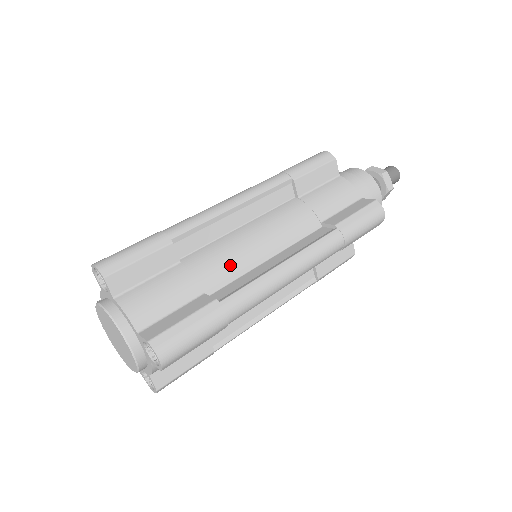
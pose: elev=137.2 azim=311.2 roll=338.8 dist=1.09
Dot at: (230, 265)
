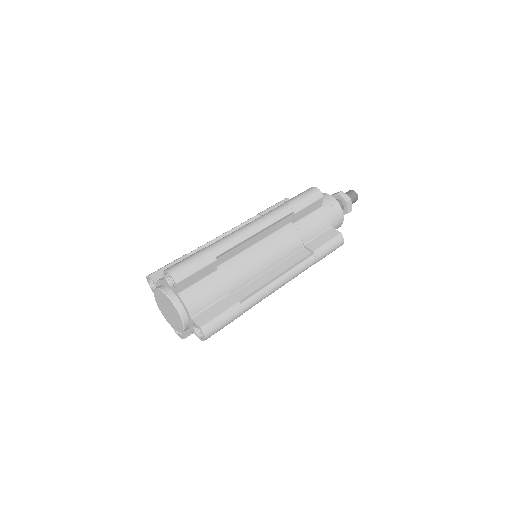
Dot at: (247, 275)
